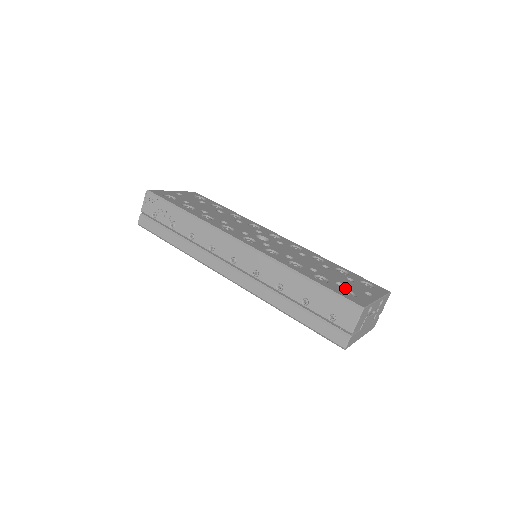
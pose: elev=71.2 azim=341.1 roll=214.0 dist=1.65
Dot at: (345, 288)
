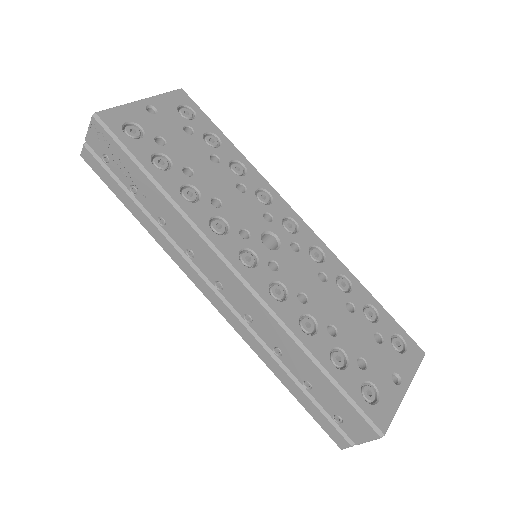
Dot at: (368, 376)
